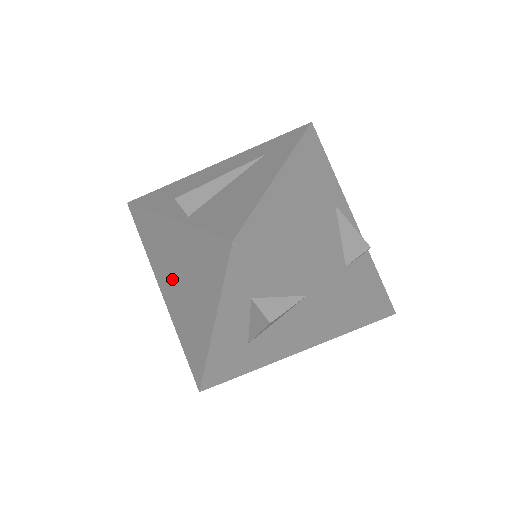
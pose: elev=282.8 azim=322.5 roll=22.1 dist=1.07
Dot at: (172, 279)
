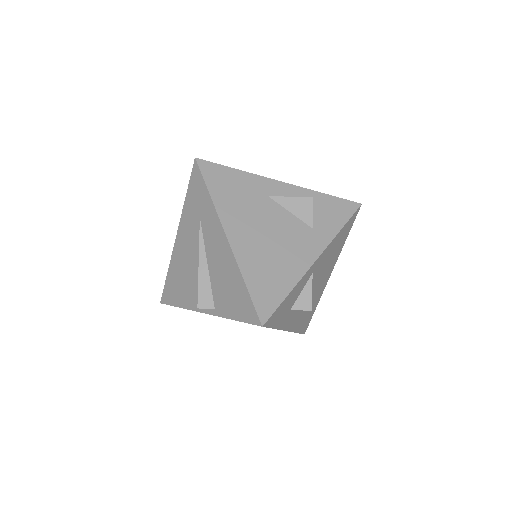
Dot at: occluded
